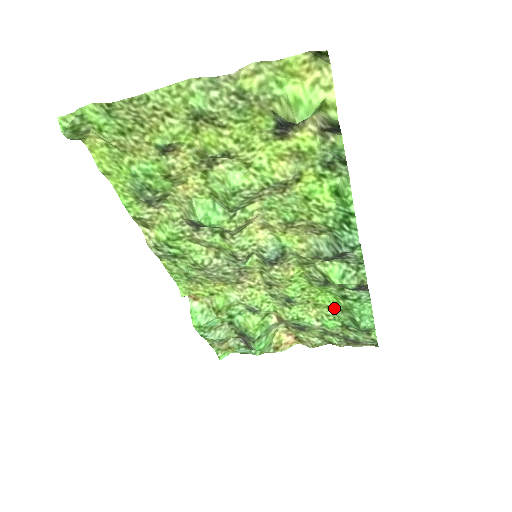
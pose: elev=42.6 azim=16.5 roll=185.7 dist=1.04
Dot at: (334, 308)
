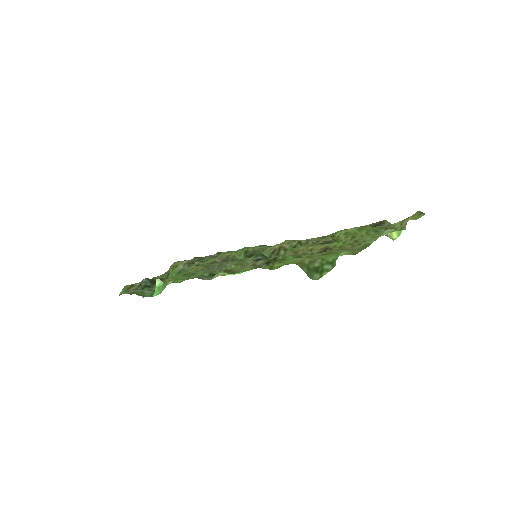
Dot at: occluded
